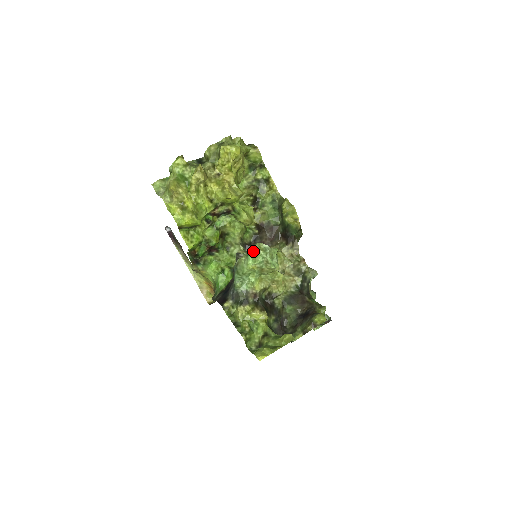
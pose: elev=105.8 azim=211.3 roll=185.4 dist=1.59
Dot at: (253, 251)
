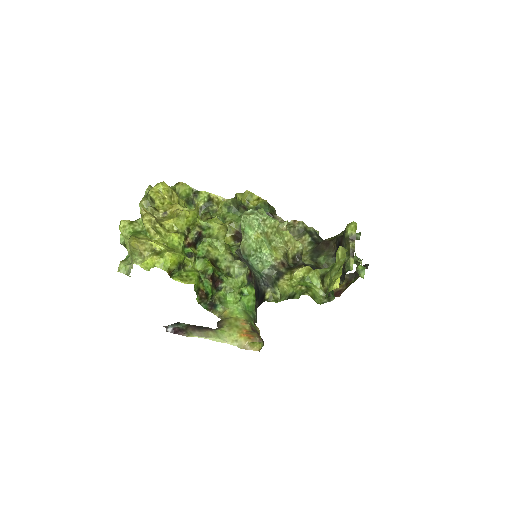
Dot at: (244, 223)
